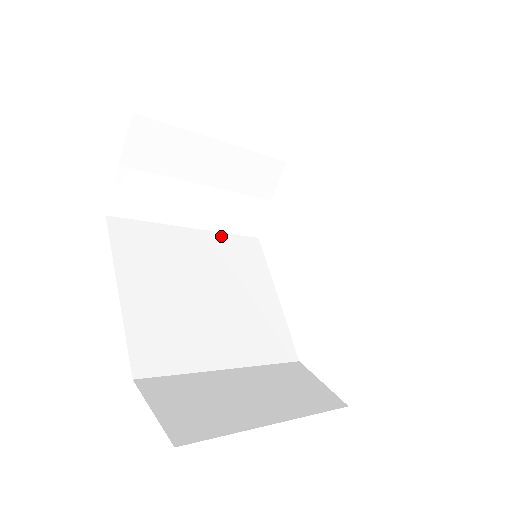
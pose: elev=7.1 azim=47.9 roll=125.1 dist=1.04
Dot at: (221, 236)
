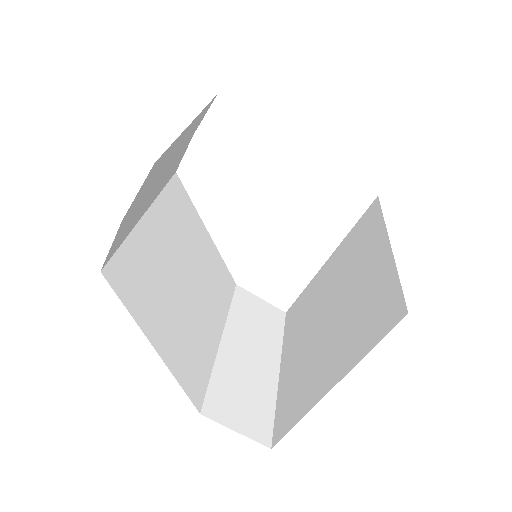
Dot at: (161, 199)
